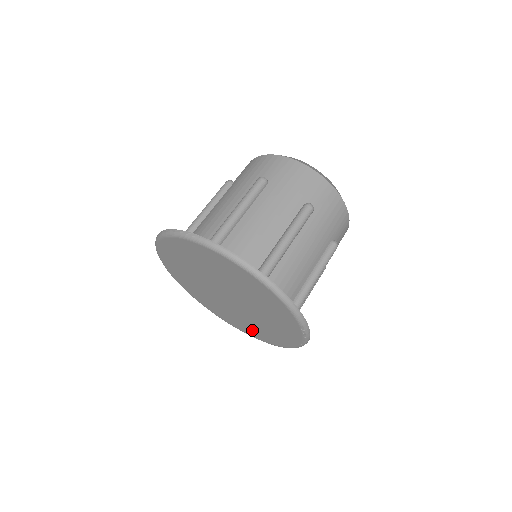
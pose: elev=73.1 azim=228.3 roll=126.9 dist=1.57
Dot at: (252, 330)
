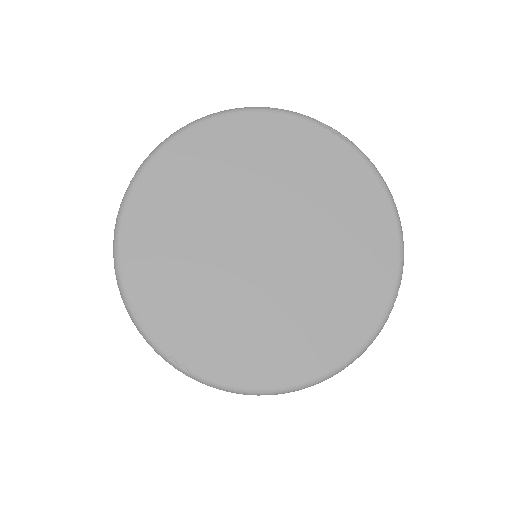
Dot at: (362, 280)
